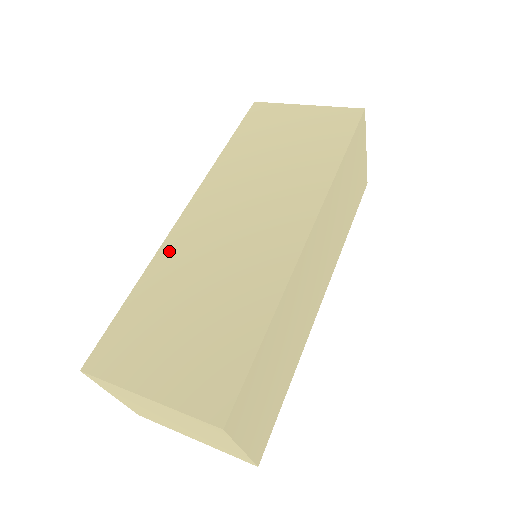
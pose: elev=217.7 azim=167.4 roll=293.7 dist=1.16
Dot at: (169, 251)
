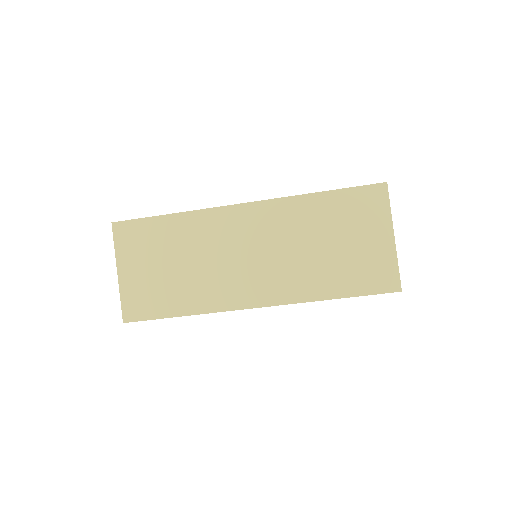
Dot at: (206, 218)
